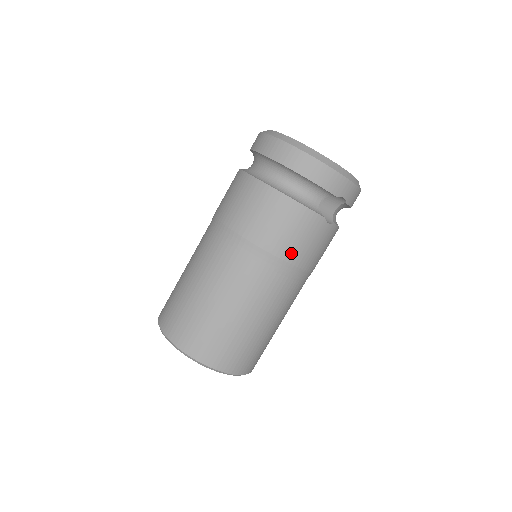
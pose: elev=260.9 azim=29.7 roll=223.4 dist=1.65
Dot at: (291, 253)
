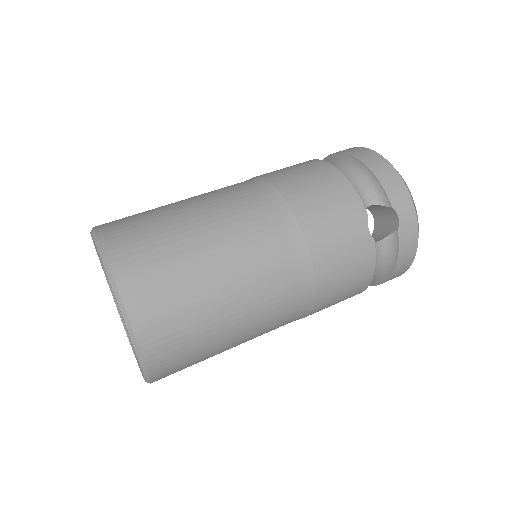
Dot at: (310, 218)
